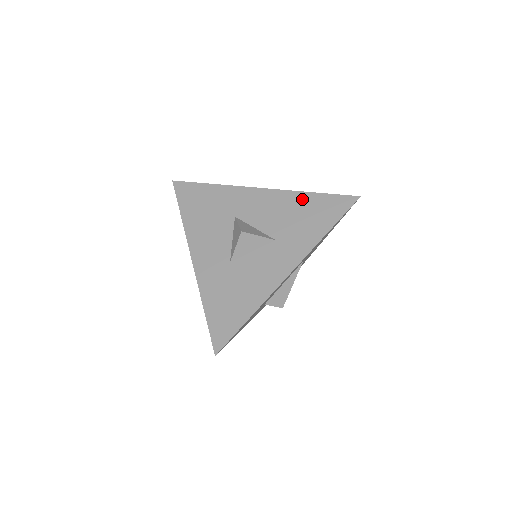
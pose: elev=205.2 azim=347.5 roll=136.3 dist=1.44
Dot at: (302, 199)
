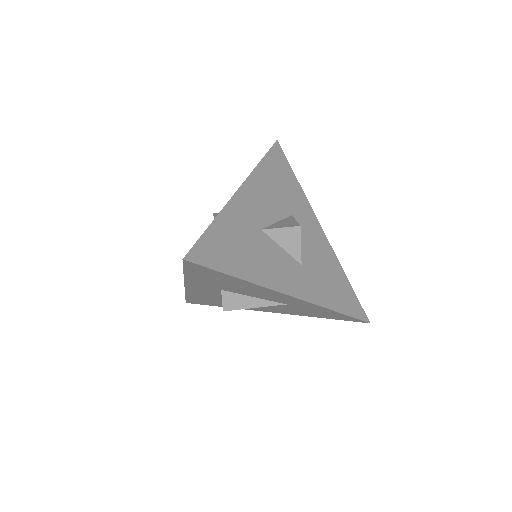
Dot at: (339, 271)
